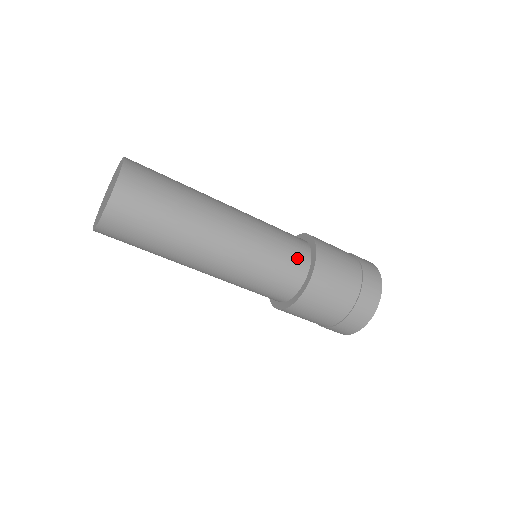
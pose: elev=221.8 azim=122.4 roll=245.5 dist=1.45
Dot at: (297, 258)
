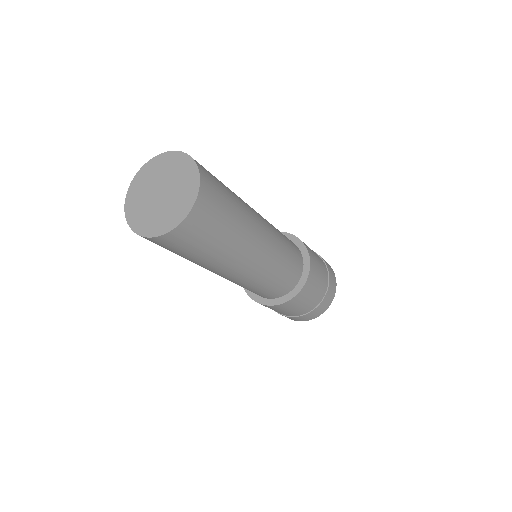
Dot at: (297, 256)
